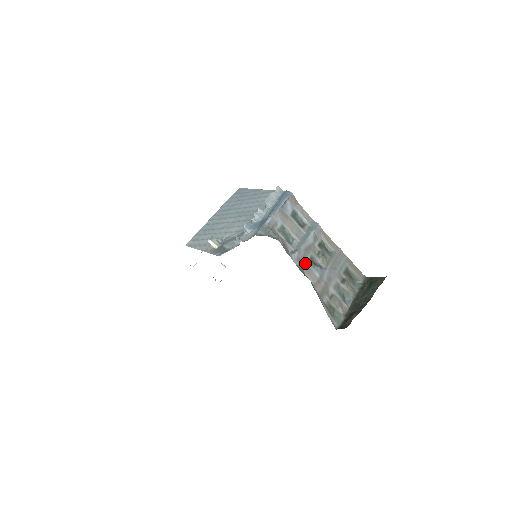
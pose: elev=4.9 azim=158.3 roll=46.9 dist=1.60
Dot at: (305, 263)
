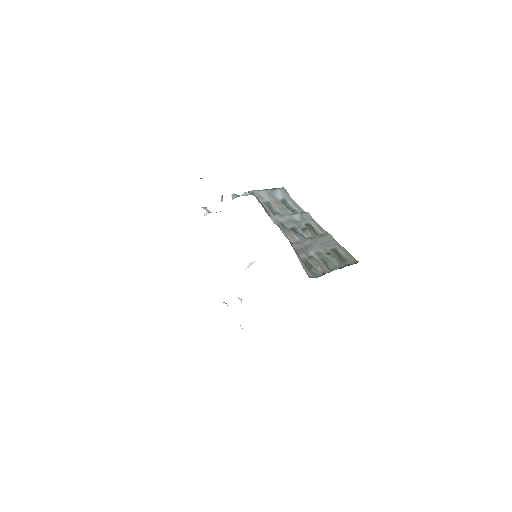
Dot at: (286, 228)
